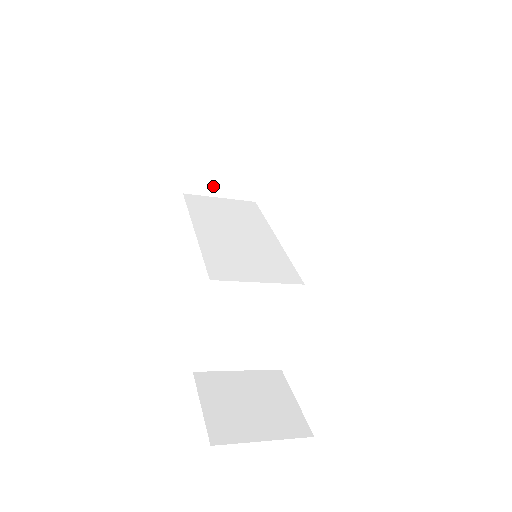
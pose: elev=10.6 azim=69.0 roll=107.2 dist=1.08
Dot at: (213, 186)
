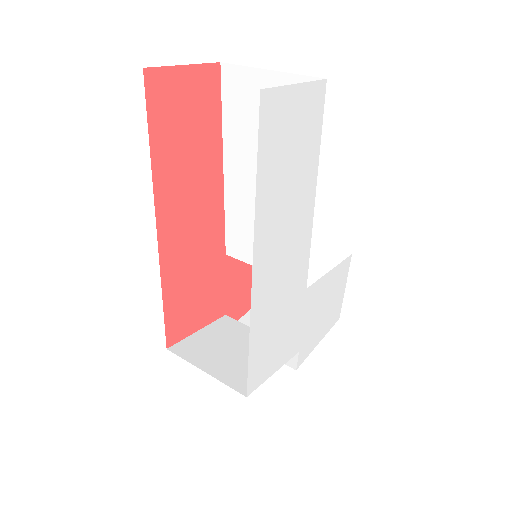
Dot at: occluded
